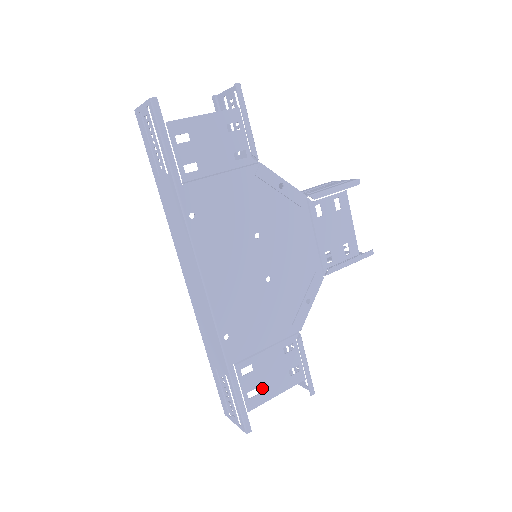
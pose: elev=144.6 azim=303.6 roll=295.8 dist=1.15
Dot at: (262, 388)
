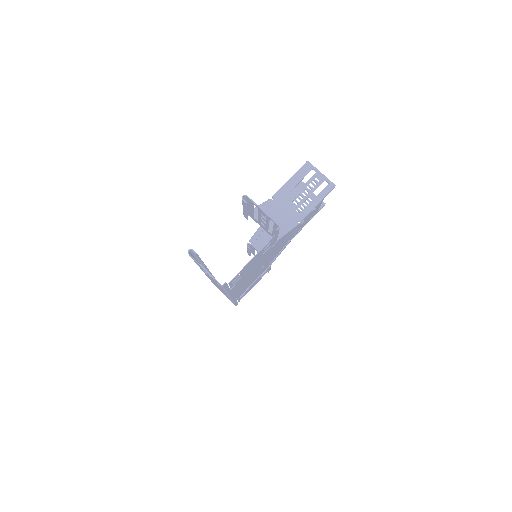
Dot at: (247, 292)
